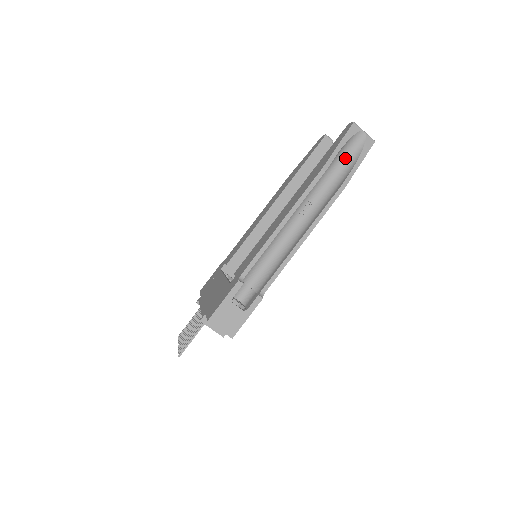
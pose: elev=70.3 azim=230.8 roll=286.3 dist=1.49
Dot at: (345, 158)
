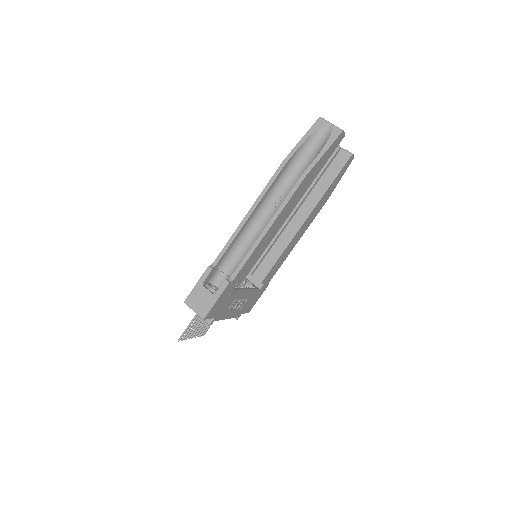
Dot at: (313, 151)
